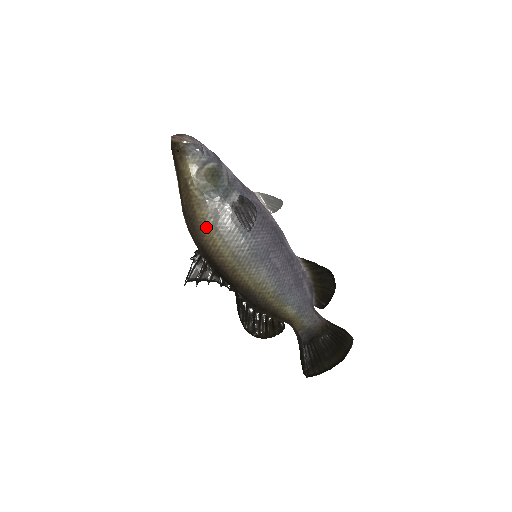
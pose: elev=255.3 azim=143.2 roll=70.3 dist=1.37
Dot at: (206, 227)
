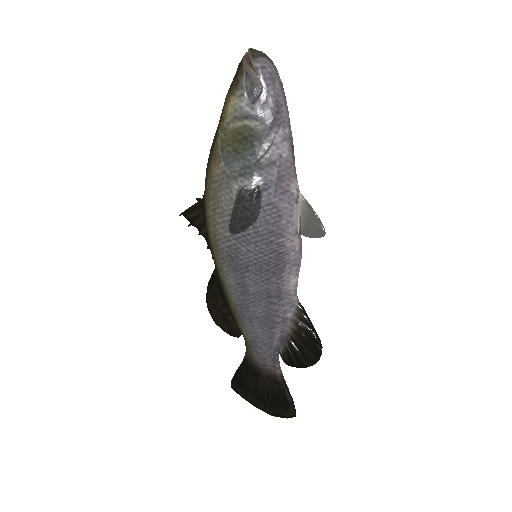
Dot at: (209, 186)
